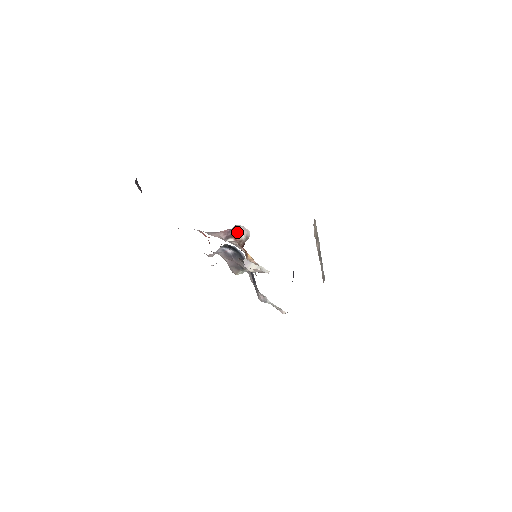
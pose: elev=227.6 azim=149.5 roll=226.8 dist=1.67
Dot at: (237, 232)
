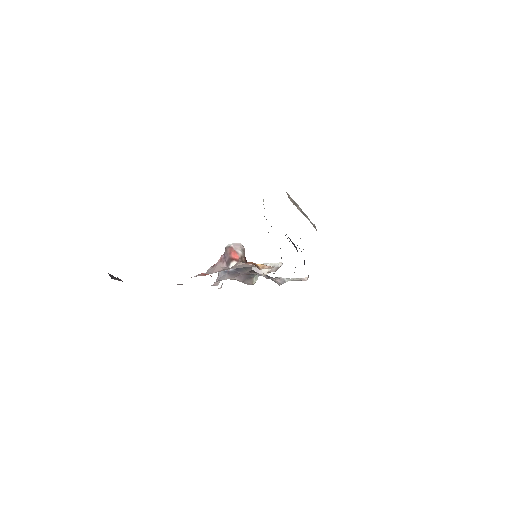
Dot at: (232, 253)
